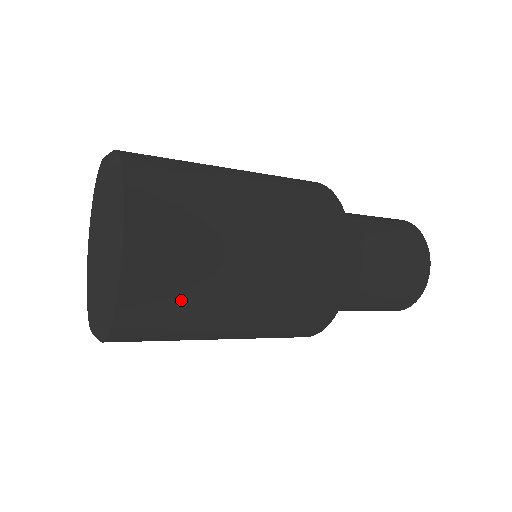
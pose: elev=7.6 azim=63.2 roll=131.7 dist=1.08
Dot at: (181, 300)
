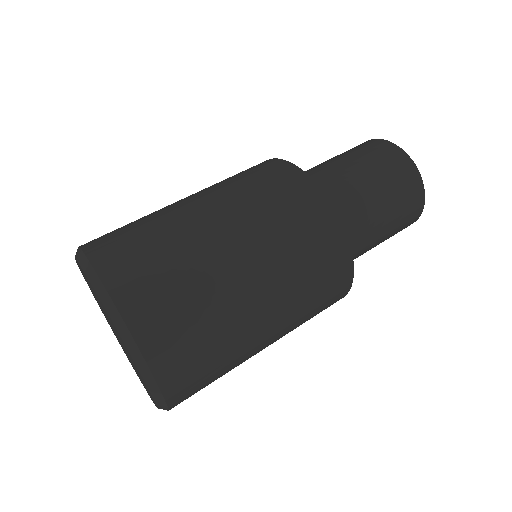
Dot at: occluded
